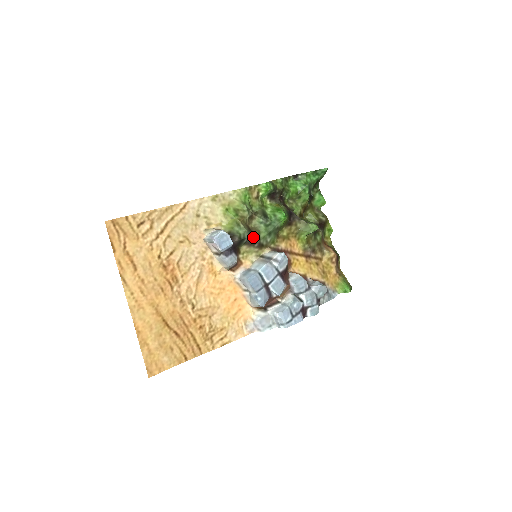
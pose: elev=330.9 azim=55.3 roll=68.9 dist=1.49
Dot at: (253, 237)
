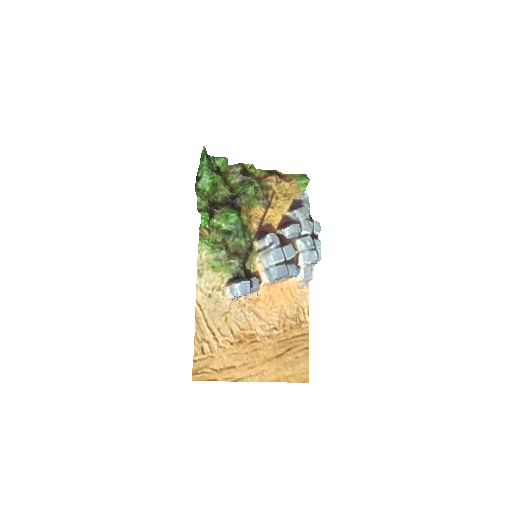
Dot at: (243, 254)
